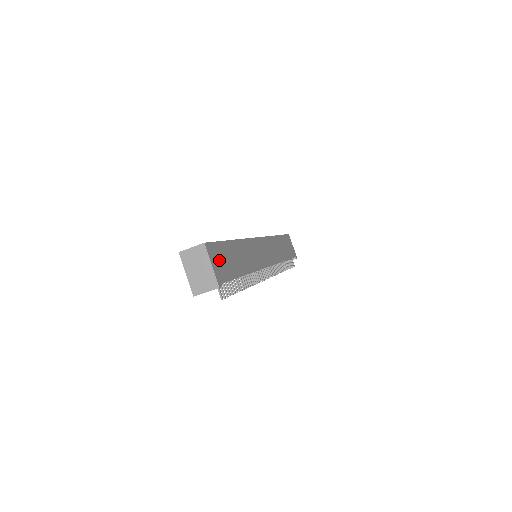
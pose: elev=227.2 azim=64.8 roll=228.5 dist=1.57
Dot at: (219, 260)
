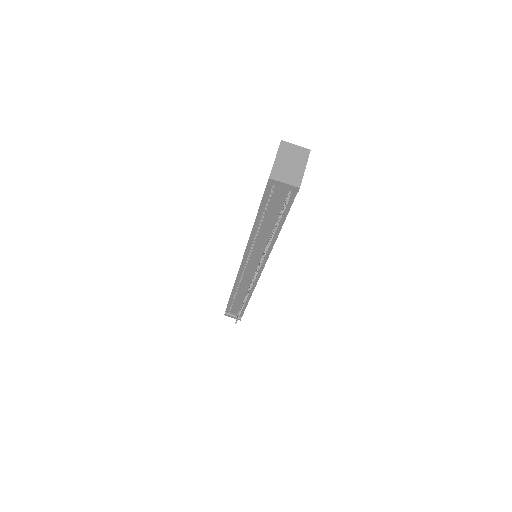
Dot at: occluded
